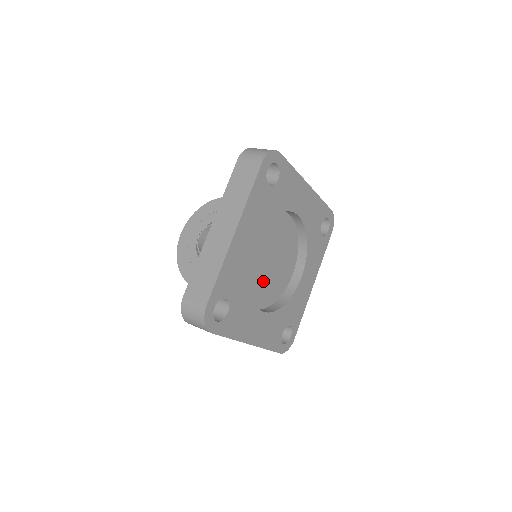
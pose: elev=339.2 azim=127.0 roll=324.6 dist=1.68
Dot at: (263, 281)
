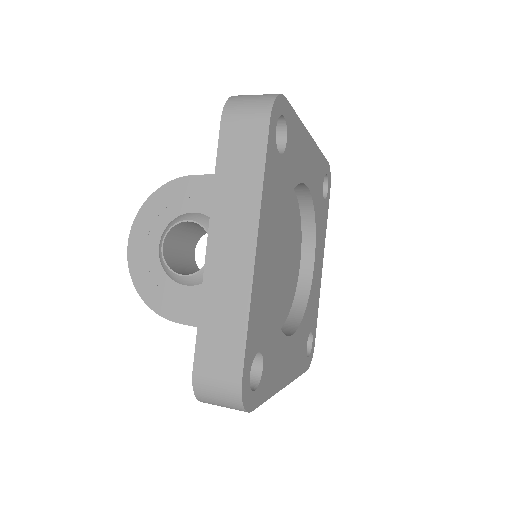
Dot at: (278, 291)
